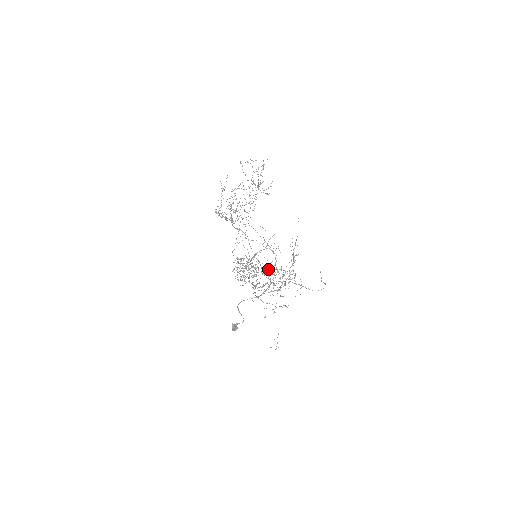
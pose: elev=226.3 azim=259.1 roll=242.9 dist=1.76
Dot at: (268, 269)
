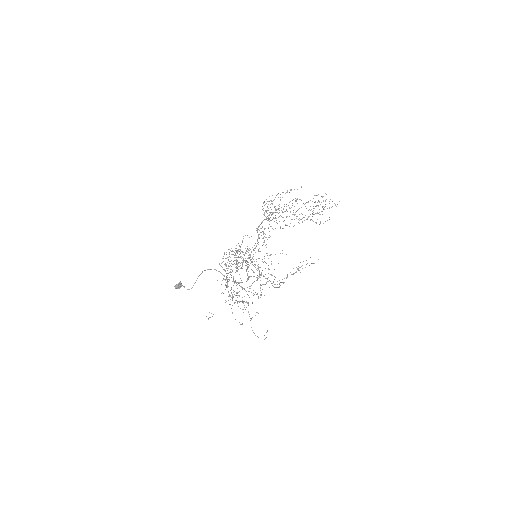
Dot at: occluded
